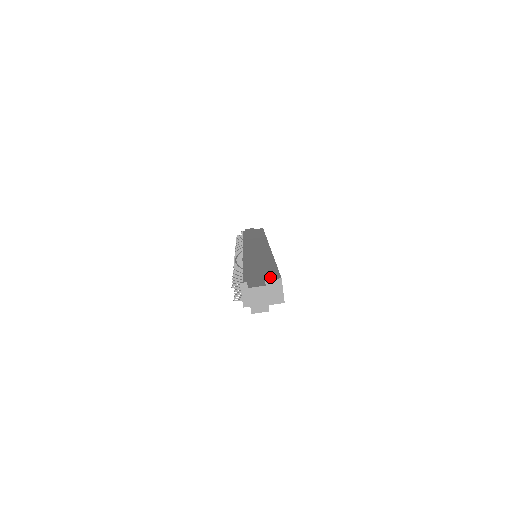
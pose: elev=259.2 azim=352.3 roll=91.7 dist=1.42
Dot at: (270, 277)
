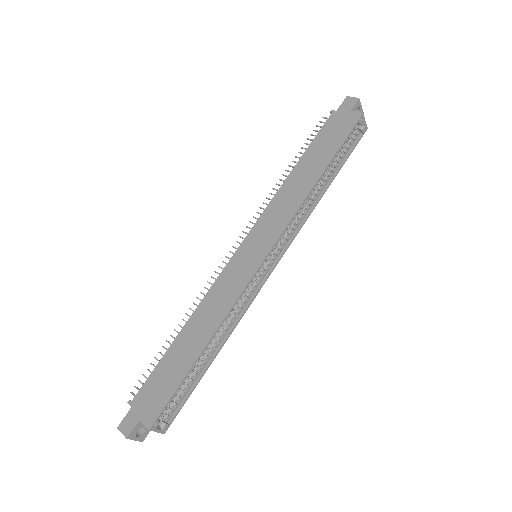
Dot at: (148, 415)
